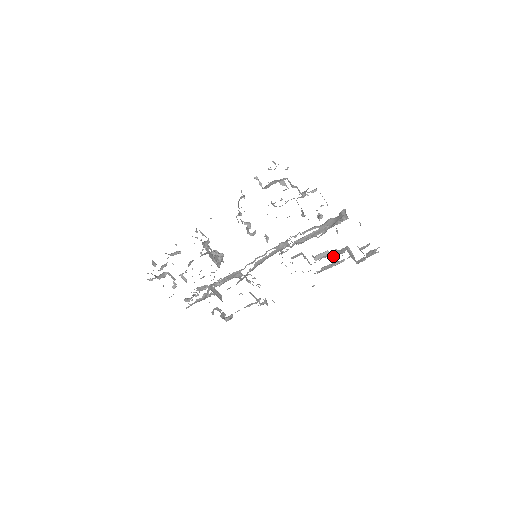
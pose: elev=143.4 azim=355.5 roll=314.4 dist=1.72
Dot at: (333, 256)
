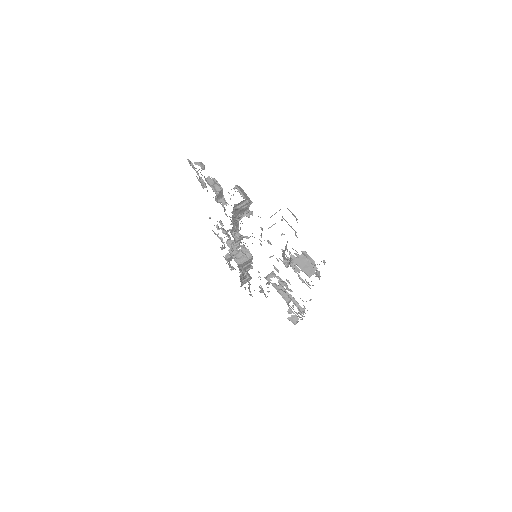
Dot at: occluded
